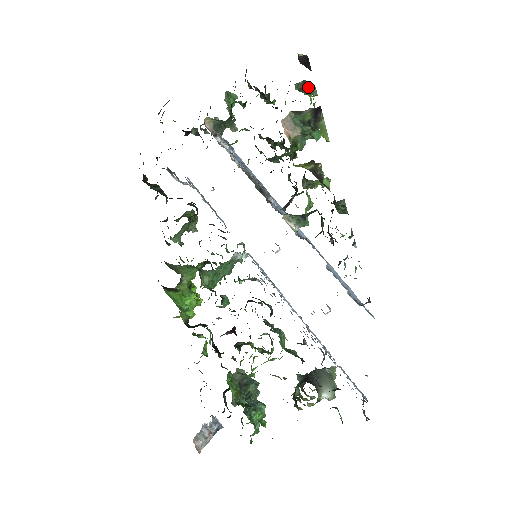
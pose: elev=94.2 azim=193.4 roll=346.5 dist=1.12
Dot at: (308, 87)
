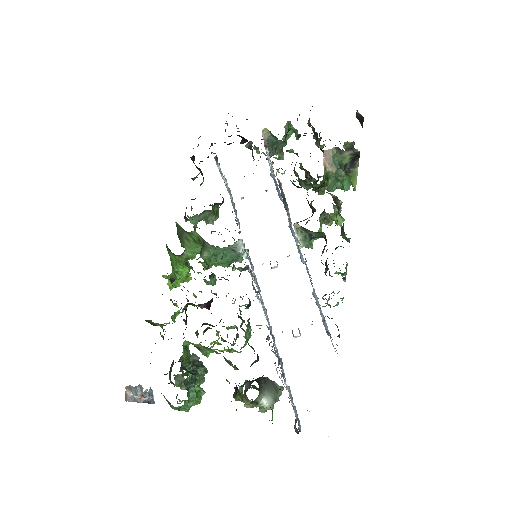
Dot at: (354, 149)
